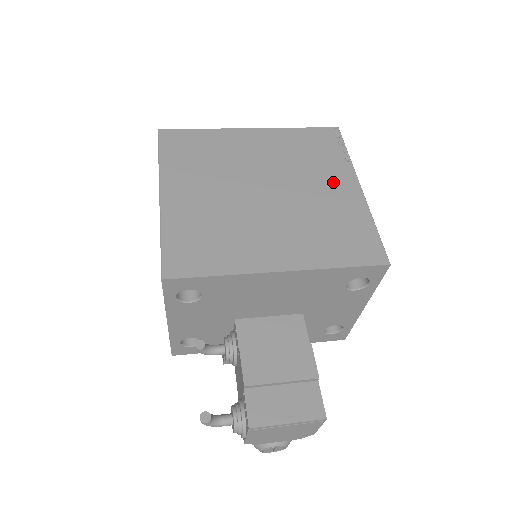
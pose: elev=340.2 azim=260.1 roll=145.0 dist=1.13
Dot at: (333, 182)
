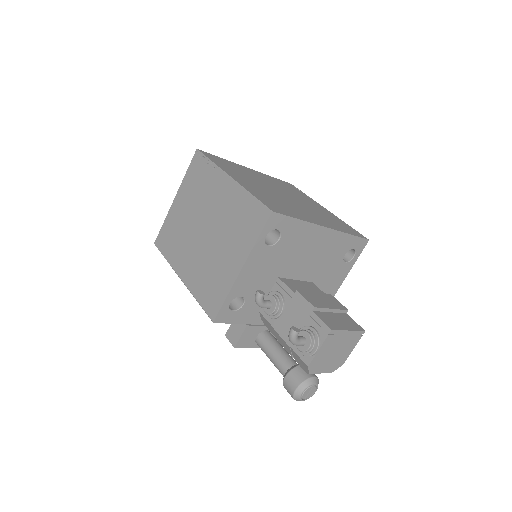
Dot at: (312, 203)
